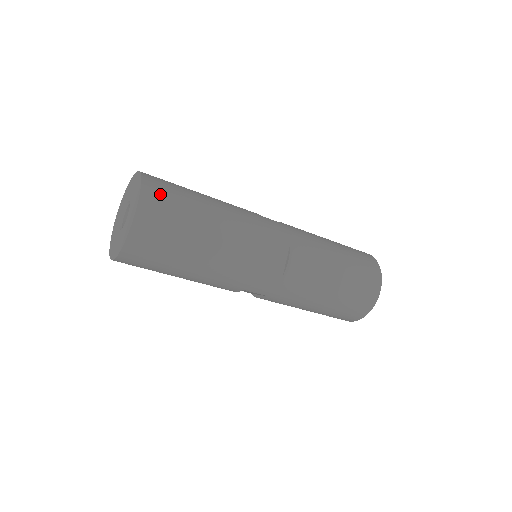
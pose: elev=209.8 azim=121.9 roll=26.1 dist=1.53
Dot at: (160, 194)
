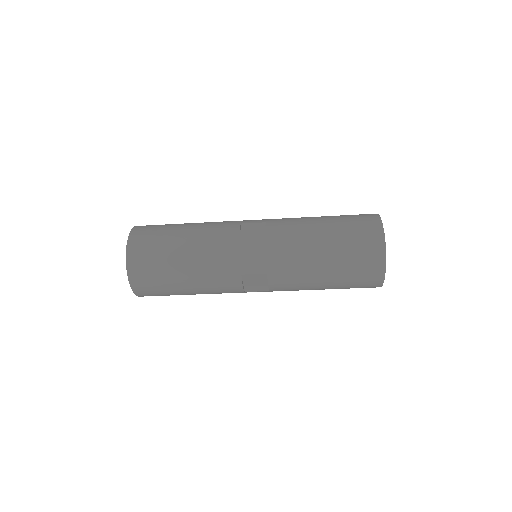
Dot at: (147, 227)
